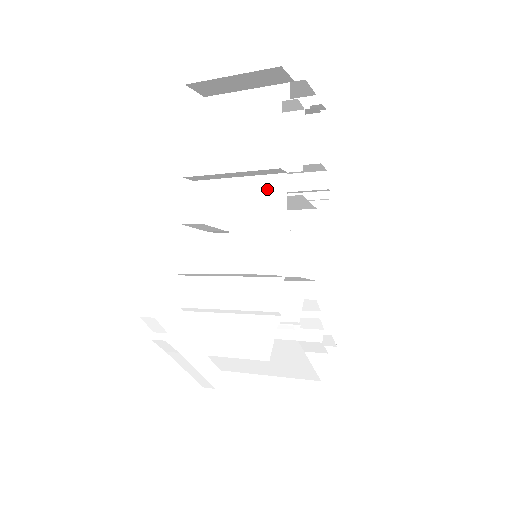
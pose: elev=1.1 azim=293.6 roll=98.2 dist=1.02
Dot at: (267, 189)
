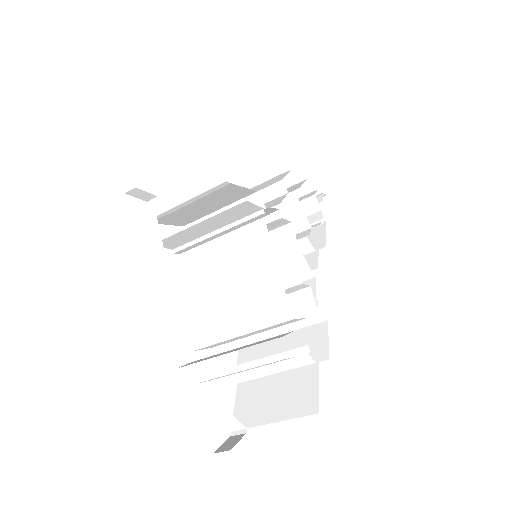
Dot at: (272, 202)
